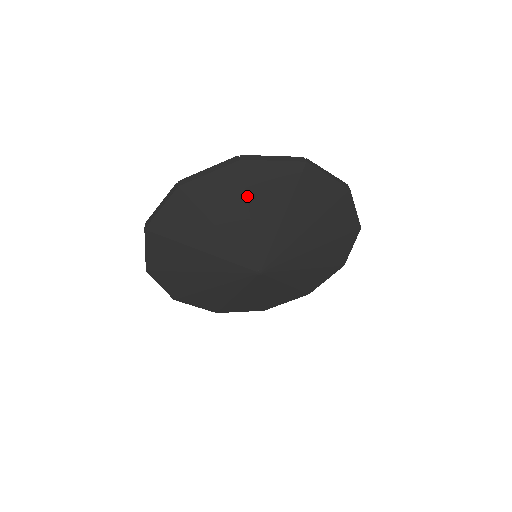
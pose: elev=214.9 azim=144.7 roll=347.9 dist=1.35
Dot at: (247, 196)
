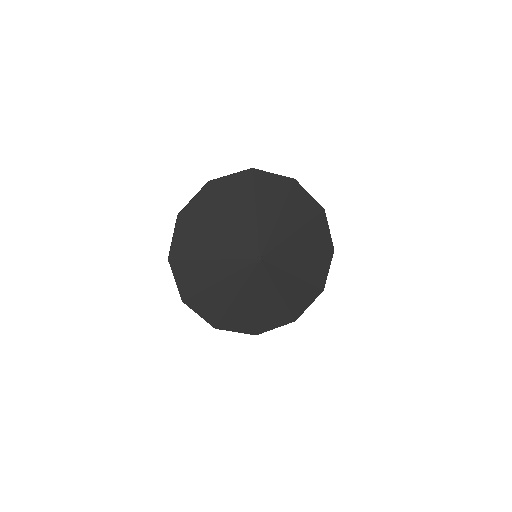
Dot at: (255, 194)
